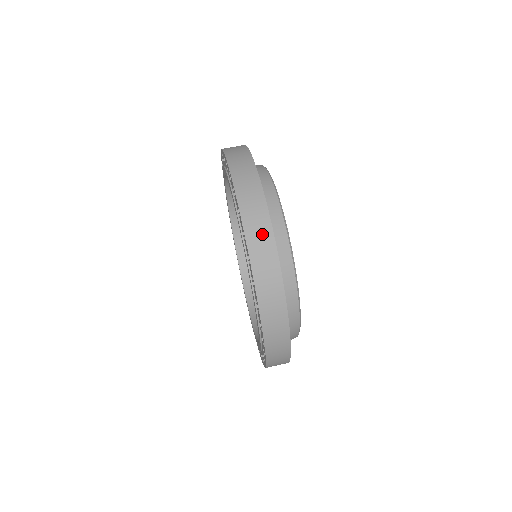
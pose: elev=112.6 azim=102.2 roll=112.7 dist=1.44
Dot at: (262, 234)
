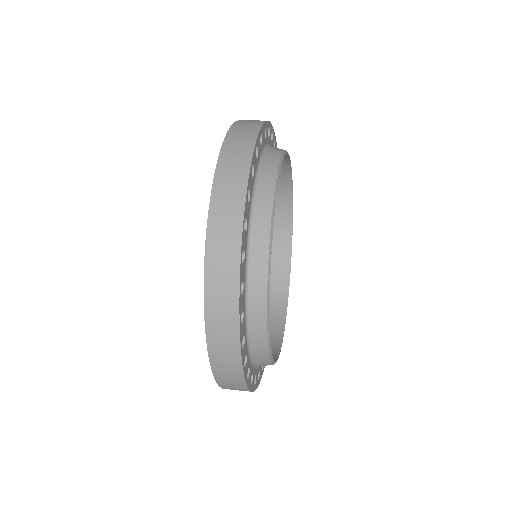
Dot at: occluded
